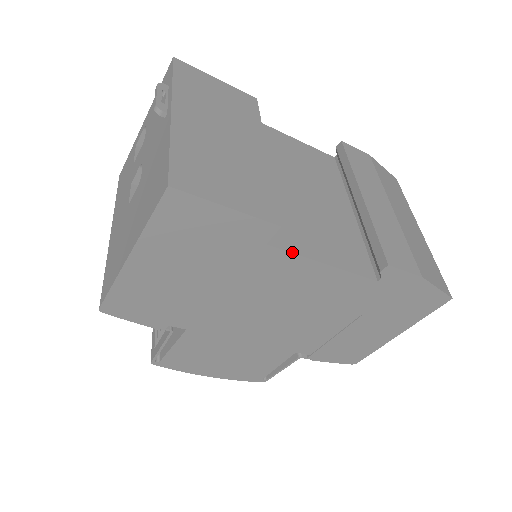
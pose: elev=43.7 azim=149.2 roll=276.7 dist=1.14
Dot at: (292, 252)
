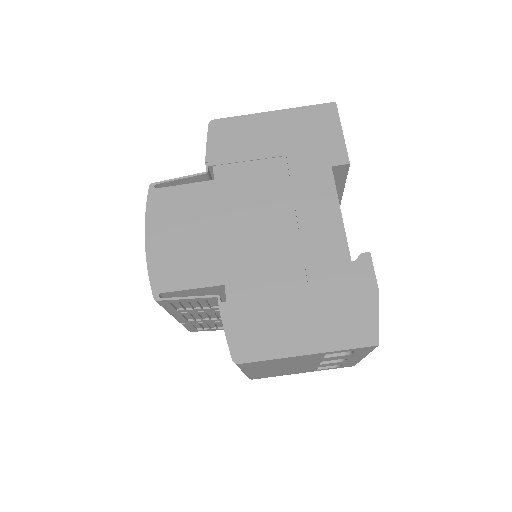
Dot at: (335, 185)
